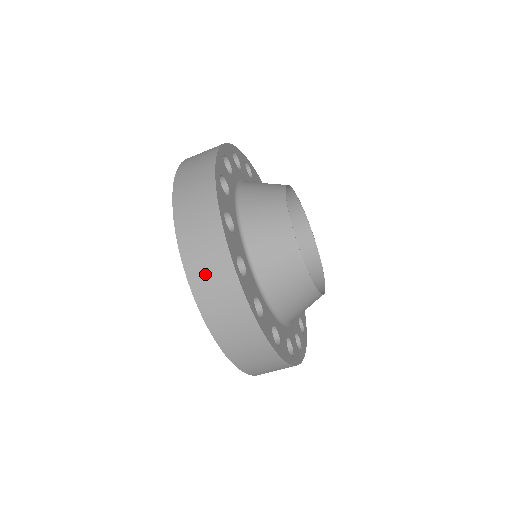
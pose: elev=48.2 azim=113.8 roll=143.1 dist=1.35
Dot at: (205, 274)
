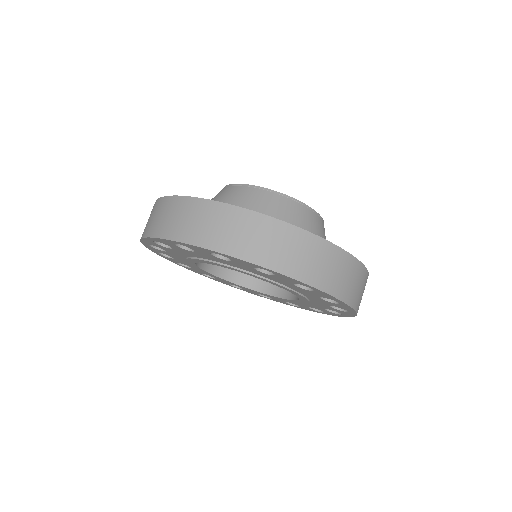
Dot at: (217, 232)
